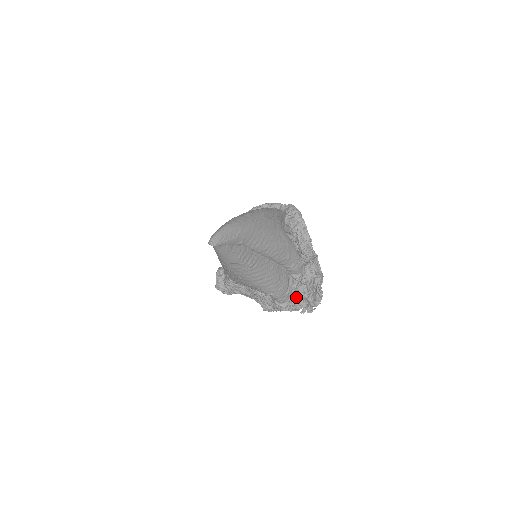
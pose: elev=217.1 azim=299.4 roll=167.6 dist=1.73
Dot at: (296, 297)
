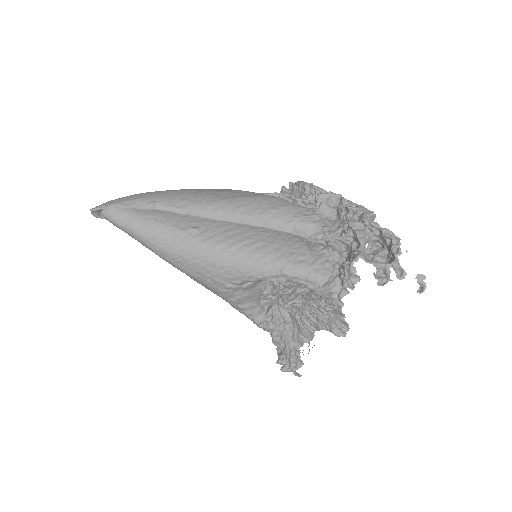
Dot at: occluded
